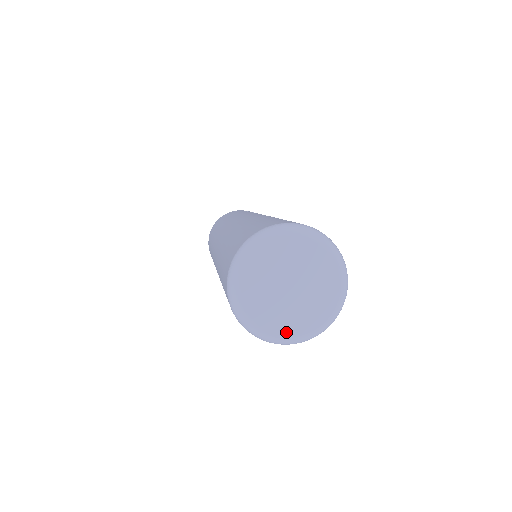
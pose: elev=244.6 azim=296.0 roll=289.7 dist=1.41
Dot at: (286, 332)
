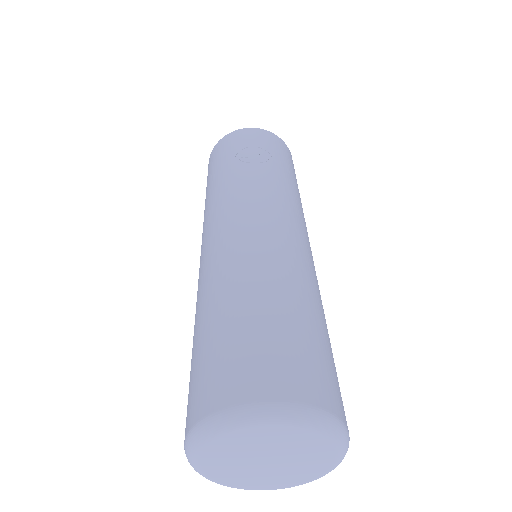
Dot at: (283, 485)
